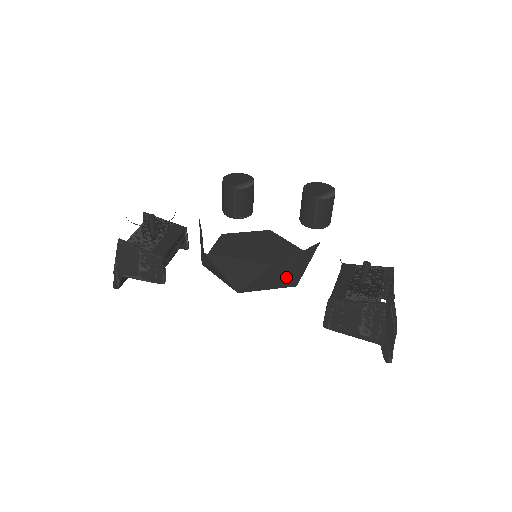
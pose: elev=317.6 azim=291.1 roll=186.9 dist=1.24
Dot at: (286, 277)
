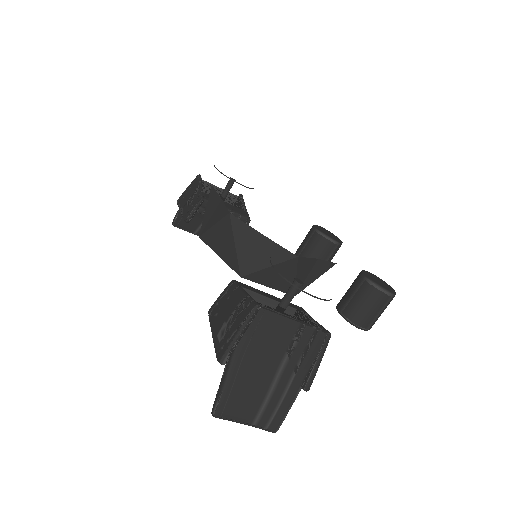
Dot at: (237, 249)
